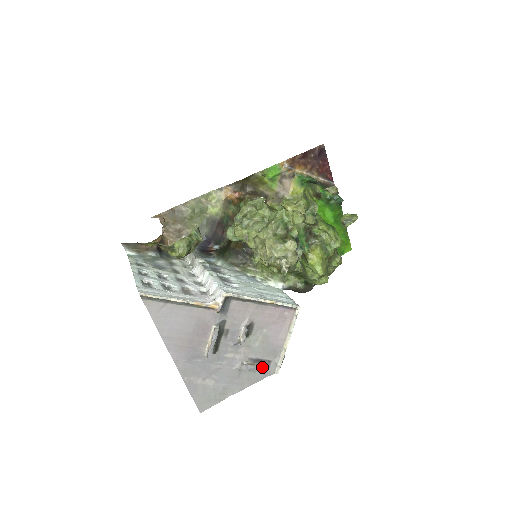
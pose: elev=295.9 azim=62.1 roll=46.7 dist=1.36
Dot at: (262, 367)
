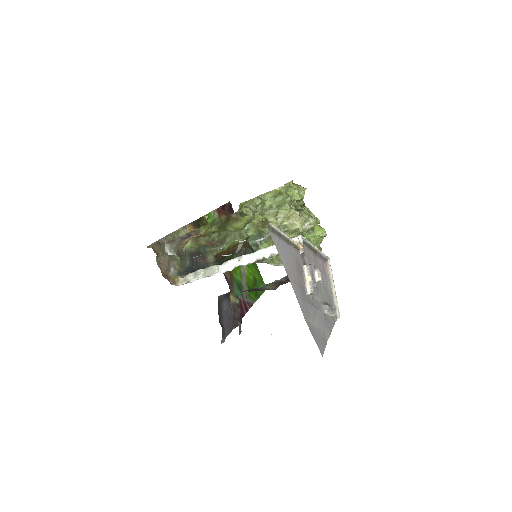
Dot at: (334, 308)
